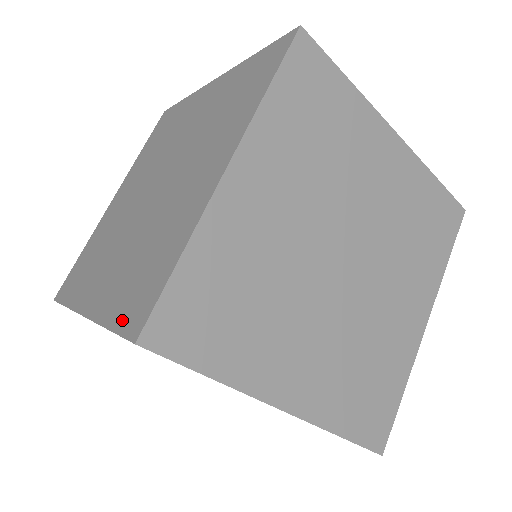
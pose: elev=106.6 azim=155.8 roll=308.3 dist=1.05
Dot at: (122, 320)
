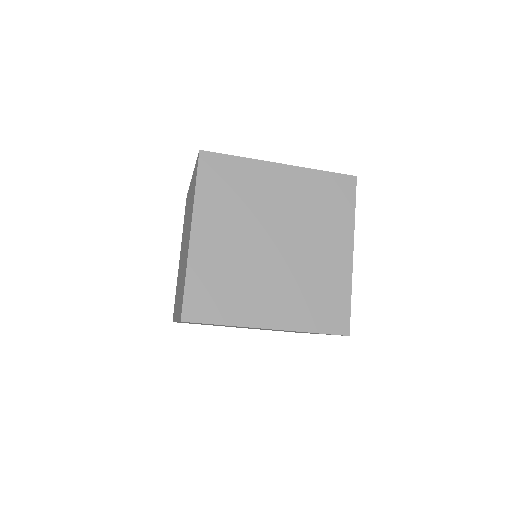
Dot at: (179, 315)
